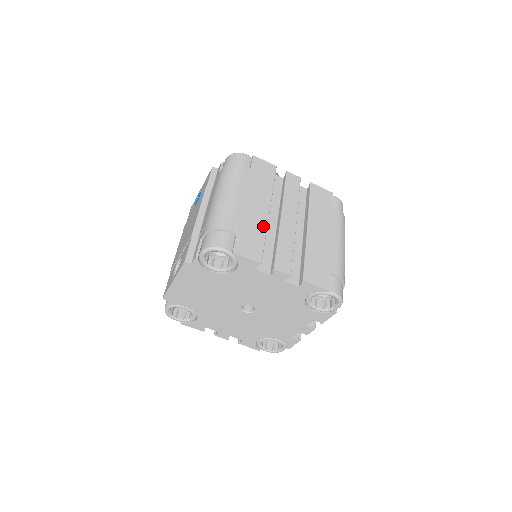
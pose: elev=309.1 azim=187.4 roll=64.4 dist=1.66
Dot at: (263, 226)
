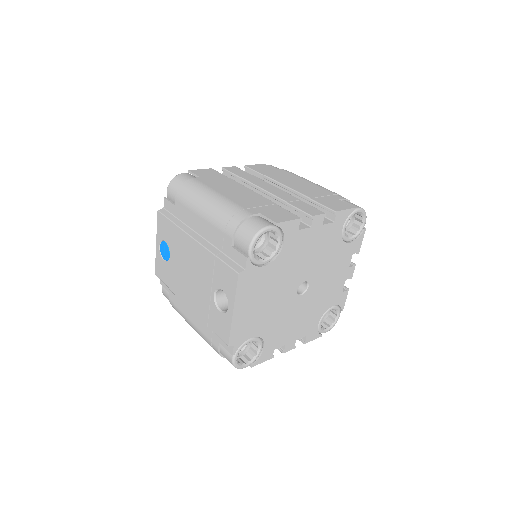
Dot at: (265, 200)
